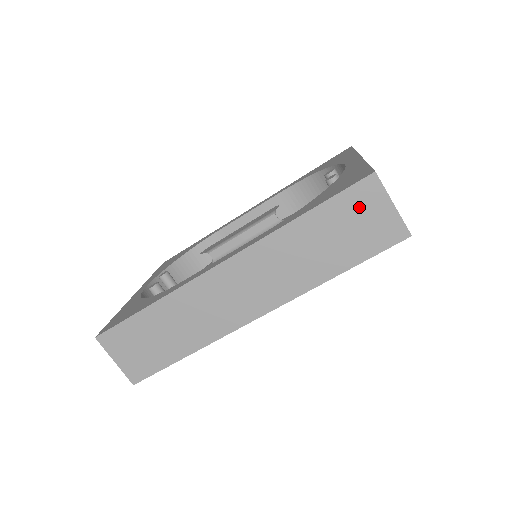
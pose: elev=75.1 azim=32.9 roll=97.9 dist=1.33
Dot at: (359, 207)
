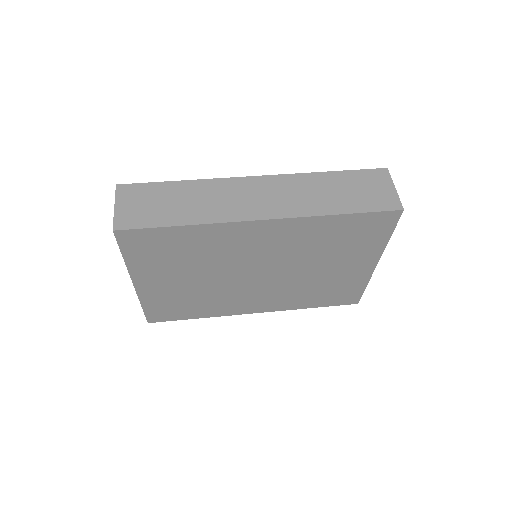
Dot at: (371, 181)
